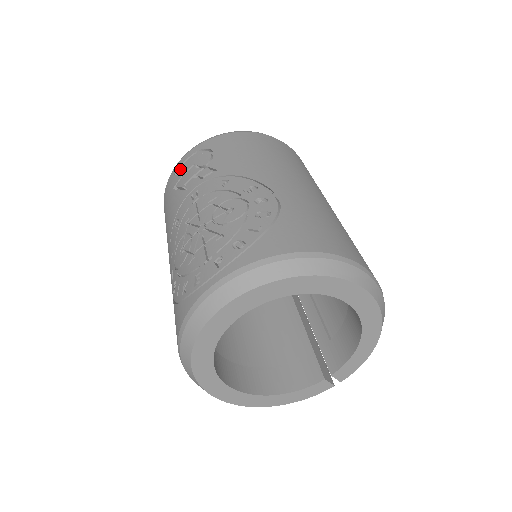
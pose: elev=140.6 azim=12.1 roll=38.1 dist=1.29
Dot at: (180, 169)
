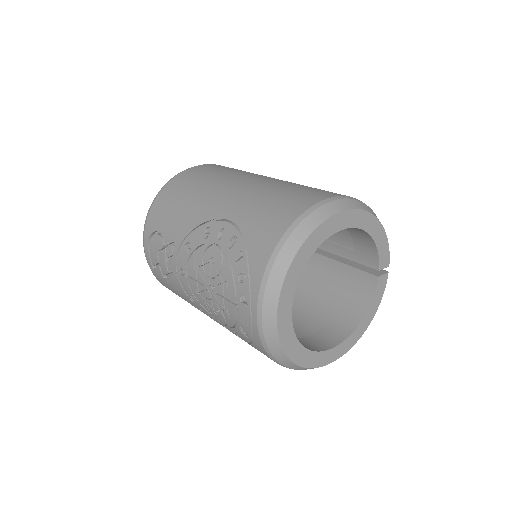
Dot at: (153, 263)
